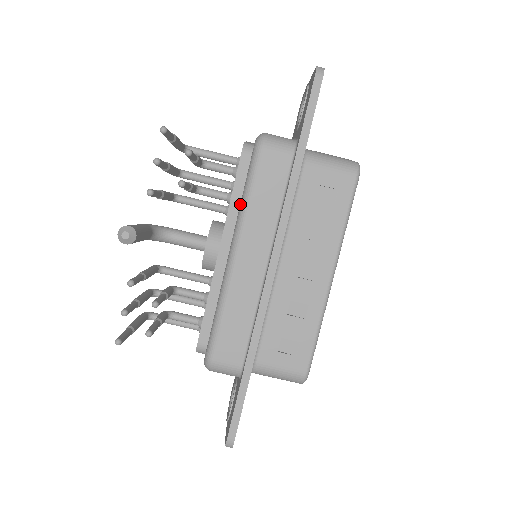
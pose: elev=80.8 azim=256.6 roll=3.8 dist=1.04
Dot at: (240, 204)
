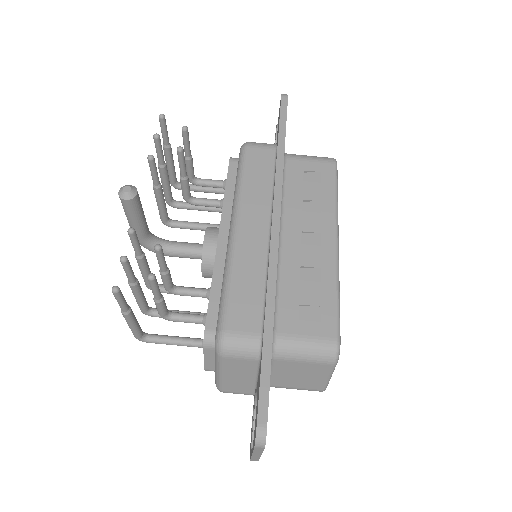
Dot at: (234, 191)
